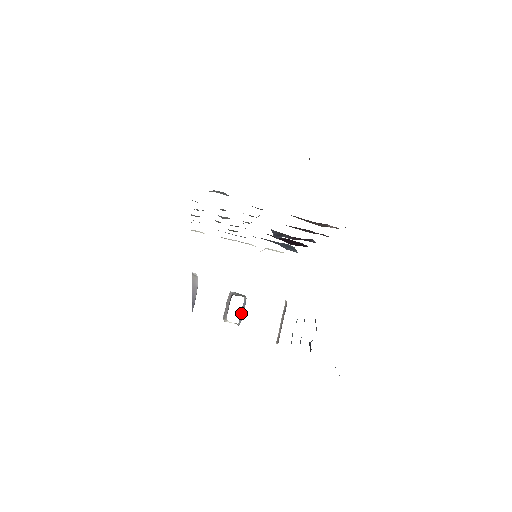
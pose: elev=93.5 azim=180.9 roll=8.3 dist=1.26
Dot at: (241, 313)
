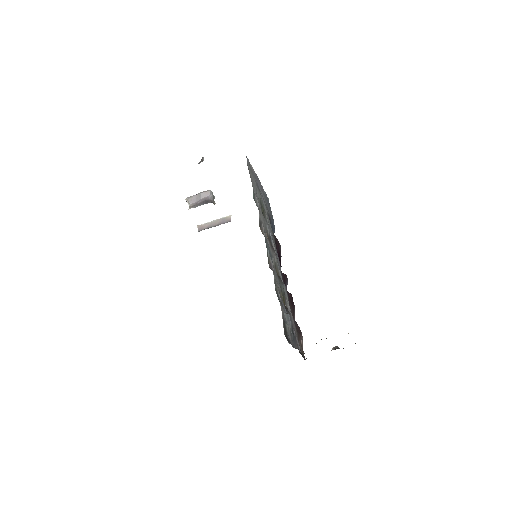
Dot at: occluded
